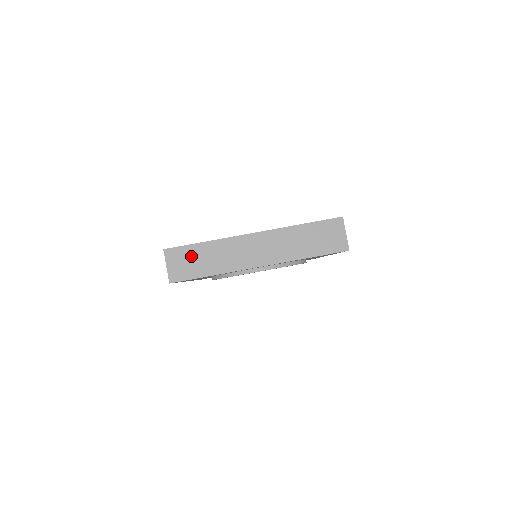
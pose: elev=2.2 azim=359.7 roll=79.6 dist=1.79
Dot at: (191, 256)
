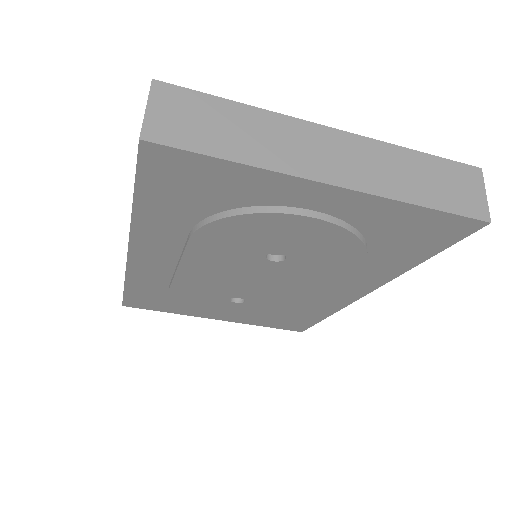
Dot at: (205, 113)
